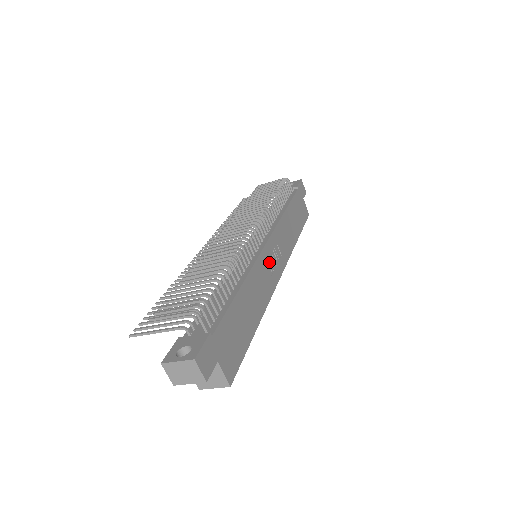
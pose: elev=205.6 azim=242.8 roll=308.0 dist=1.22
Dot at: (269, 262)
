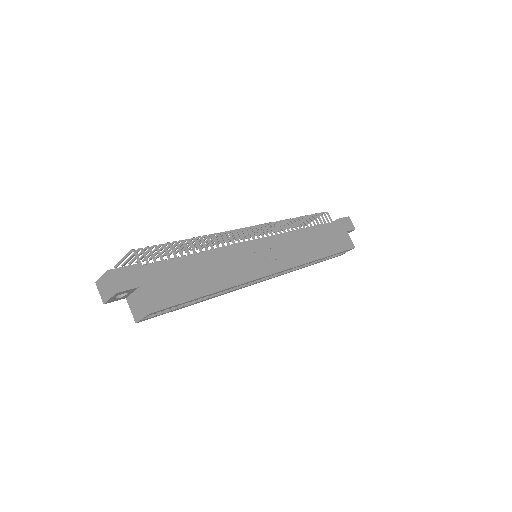
Dot at: (258, 254)
